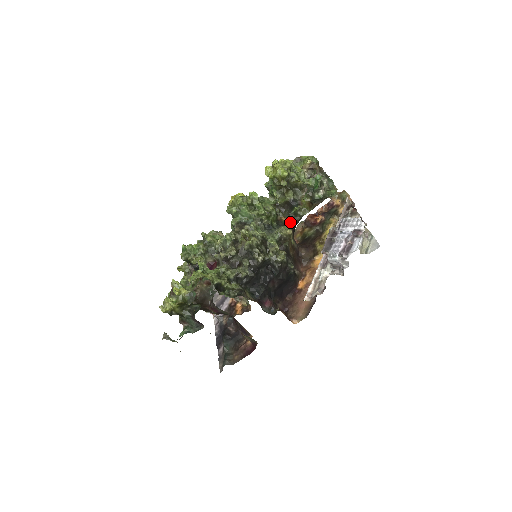
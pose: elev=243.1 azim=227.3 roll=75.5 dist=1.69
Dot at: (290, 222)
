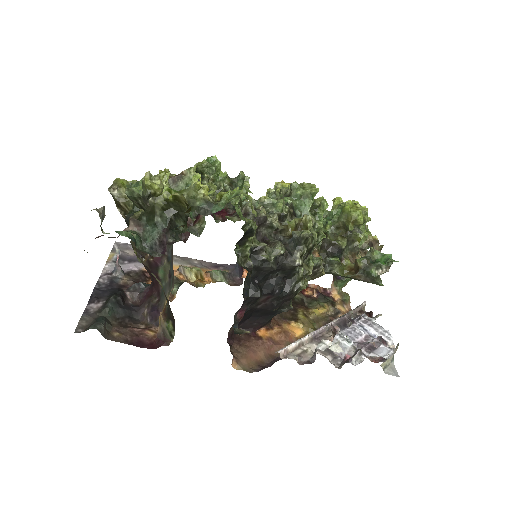
Dot at: occluded
